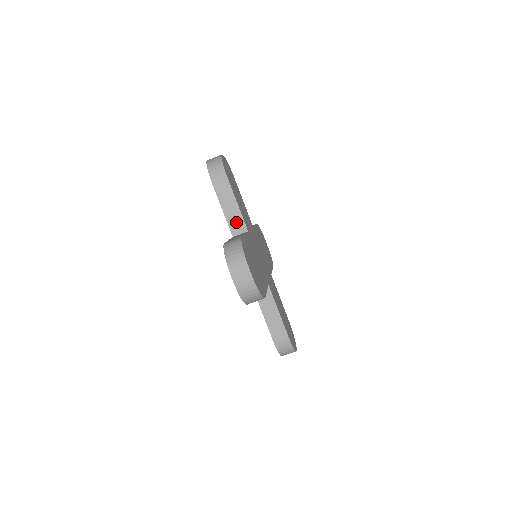
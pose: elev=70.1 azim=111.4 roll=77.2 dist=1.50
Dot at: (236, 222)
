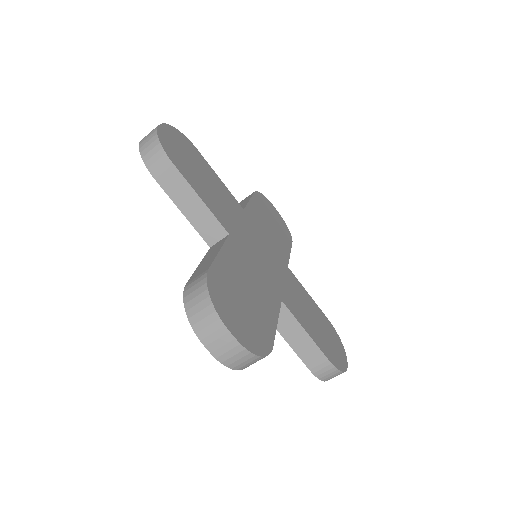
Dot at: (207, 226)
